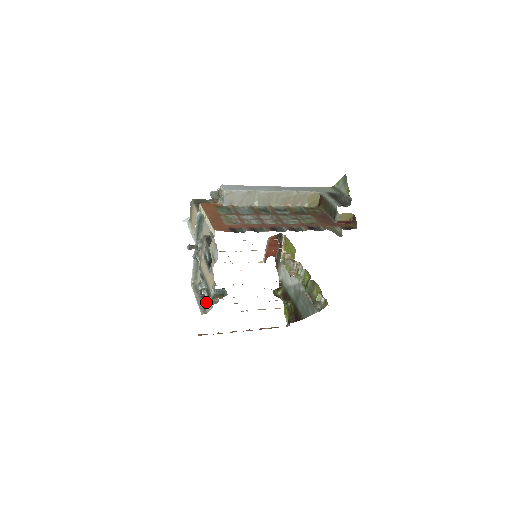
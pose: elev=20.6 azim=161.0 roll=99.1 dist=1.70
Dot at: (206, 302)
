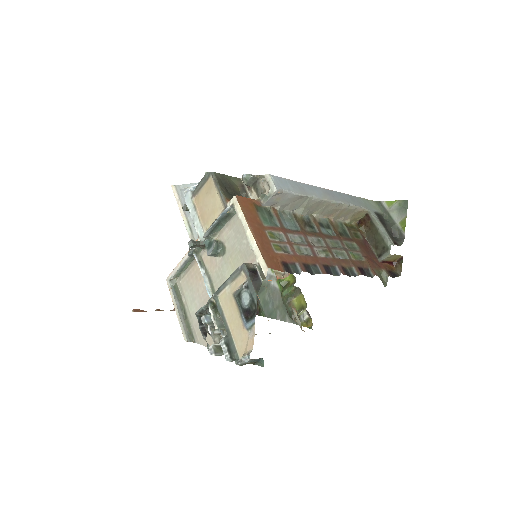
Dot at: (215, 350)
